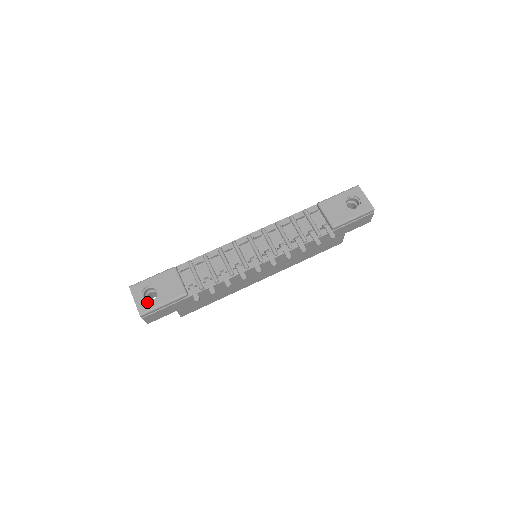
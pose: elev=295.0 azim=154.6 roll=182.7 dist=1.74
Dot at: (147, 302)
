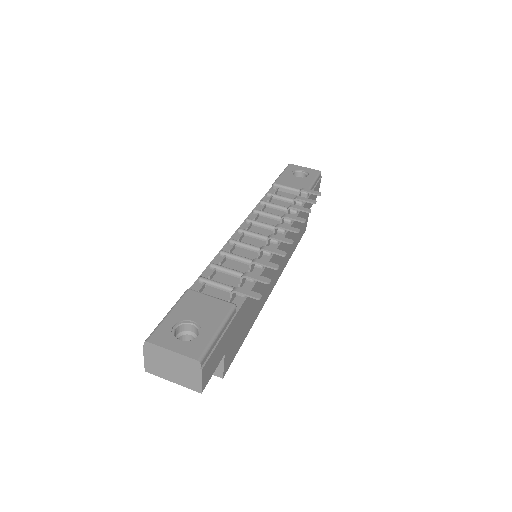
Dot at: (193, 341)
